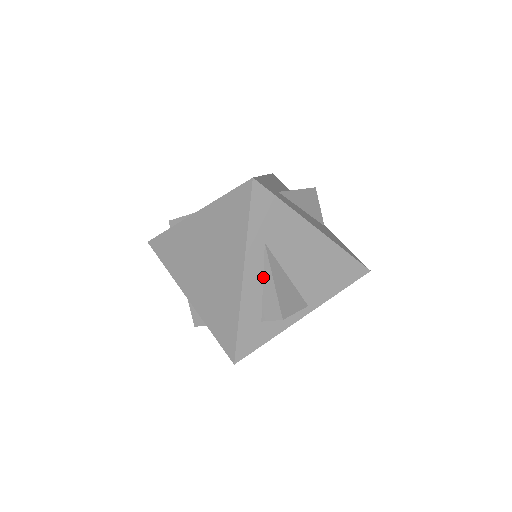
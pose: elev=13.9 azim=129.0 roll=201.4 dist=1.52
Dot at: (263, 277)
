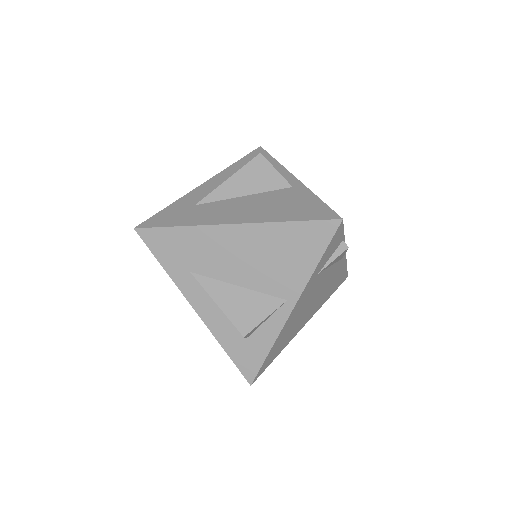
Dot at: occluded
